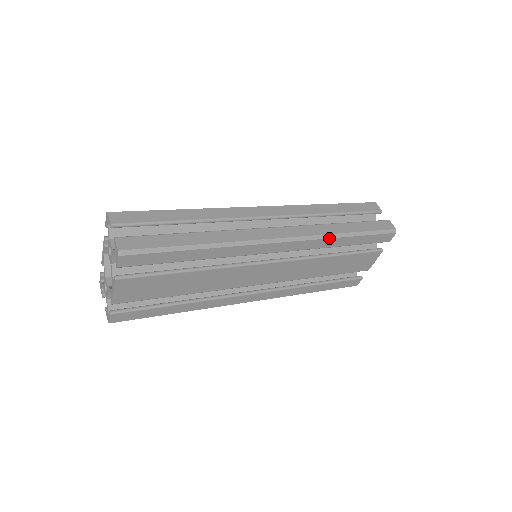
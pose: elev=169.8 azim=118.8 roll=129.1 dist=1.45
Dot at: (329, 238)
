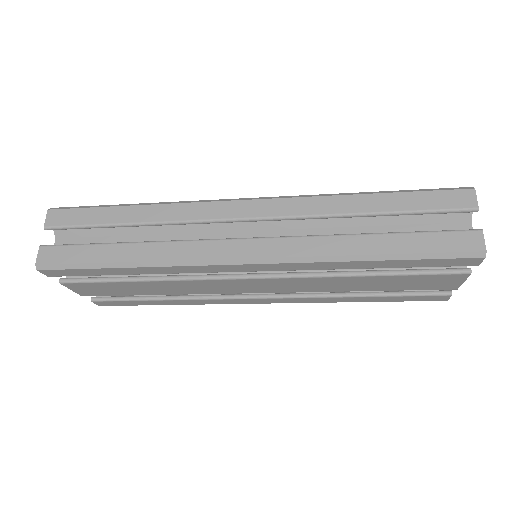
Dot at: (332, 261)
